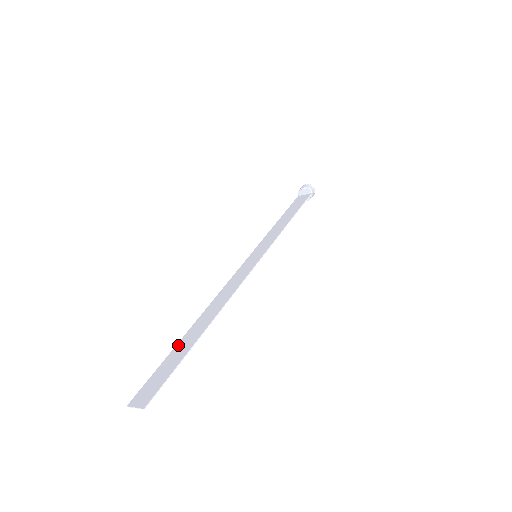
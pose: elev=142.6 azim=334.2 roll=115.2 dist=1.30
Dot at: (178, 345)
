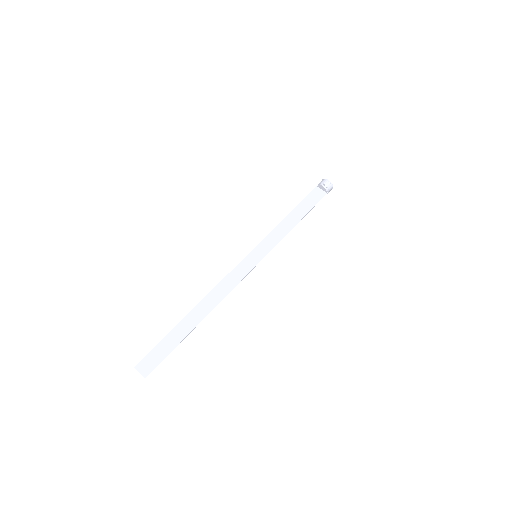
Dot at: (176, 328)
